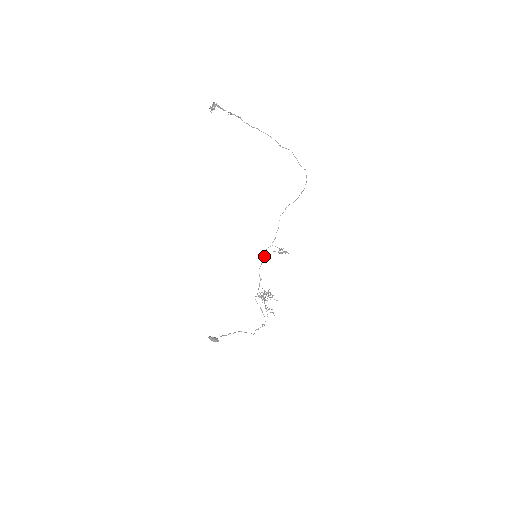
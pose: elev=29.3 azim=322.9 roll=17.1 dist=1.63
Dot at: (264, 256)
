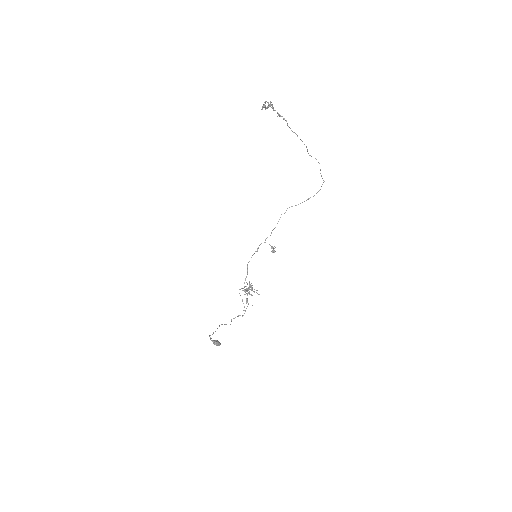
Dot at: (255, 251)
